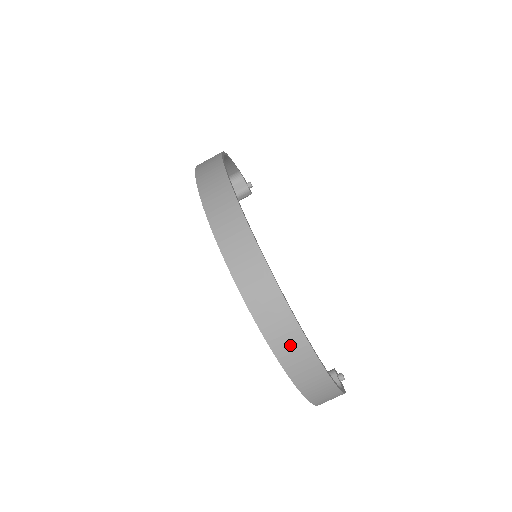
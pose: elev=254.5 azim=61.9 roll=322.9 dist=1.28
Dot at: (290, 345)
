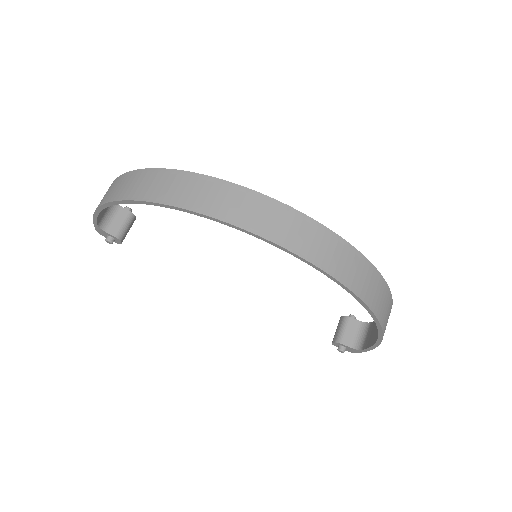
Dot at: (381, 298)
